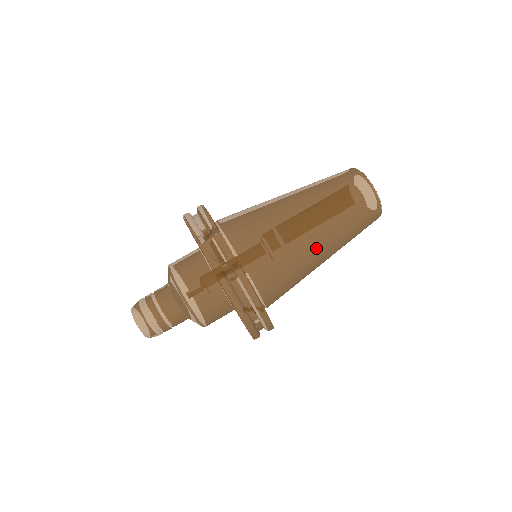
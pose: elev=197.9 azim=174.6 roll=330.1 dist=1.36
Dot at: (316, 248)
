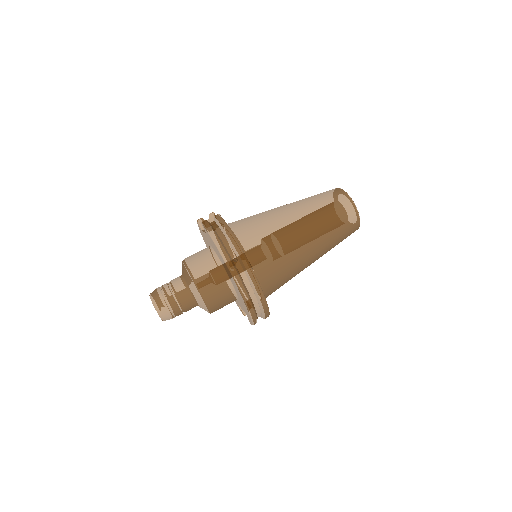
Dot at: (292, 221)
